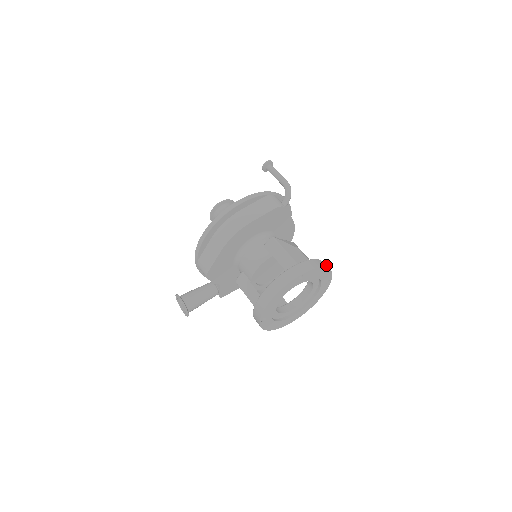
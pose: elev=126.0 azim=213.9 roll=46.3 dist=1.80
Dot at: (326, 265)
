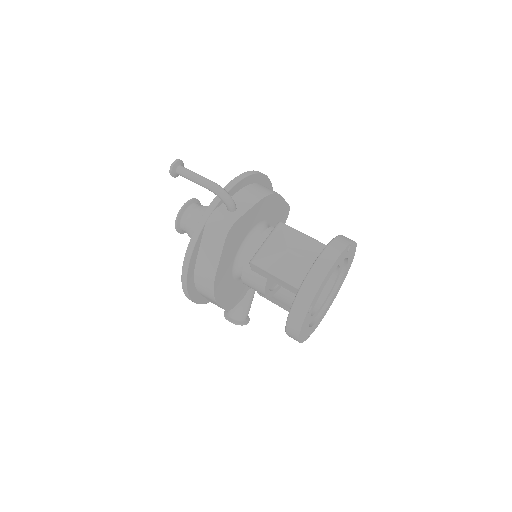
Dot at: (331, 253)
